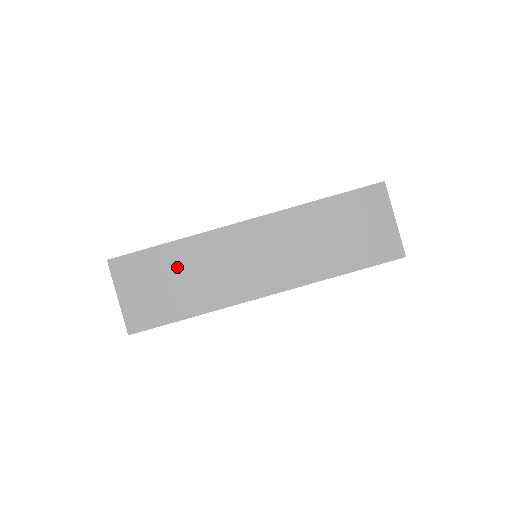
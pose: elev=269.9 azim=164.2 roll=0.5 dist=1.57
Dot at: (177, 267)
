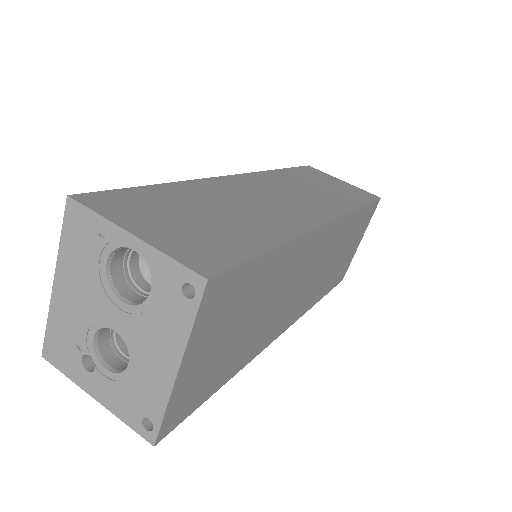
Dot at: (200, 202)
